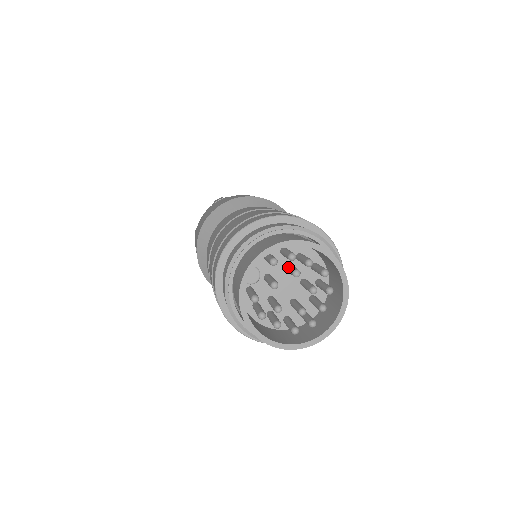
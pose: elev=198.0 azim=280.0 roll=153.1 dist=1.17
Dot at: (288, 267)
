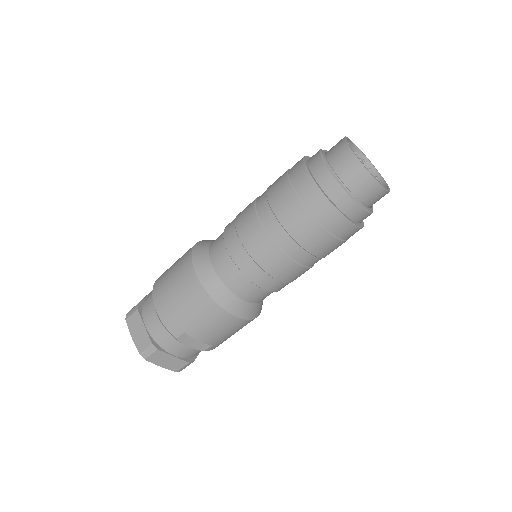
Dot at: occluded
